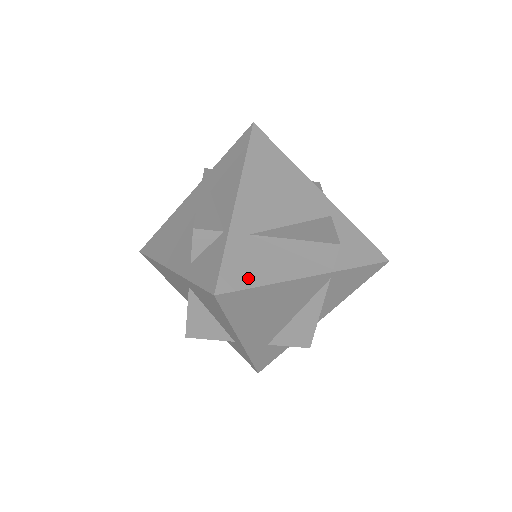
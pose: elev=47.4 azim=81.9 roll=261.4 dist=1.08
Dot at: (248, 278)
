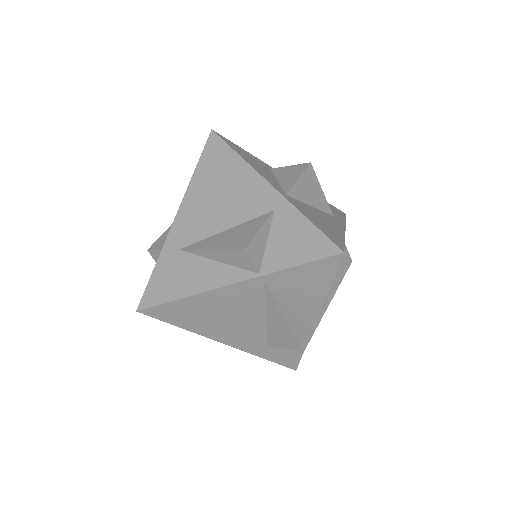
Dot at: (168, 293)
